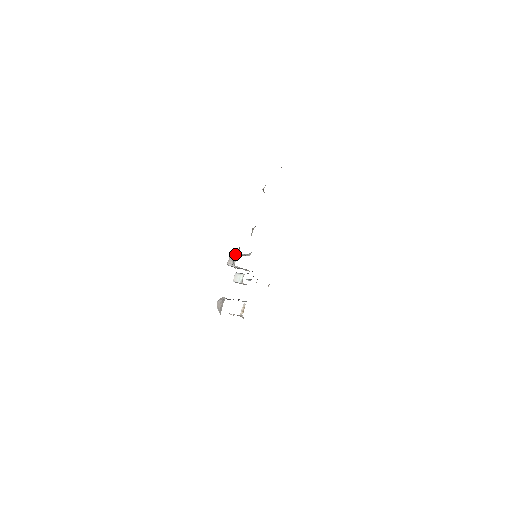
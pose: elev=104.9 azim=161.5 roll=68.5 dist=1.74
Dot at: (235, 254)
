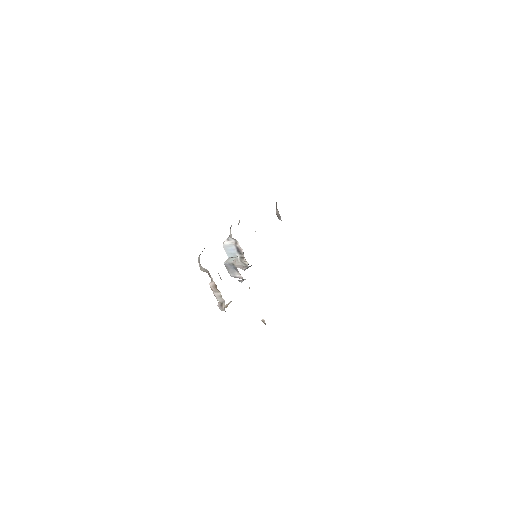
Dot at: occluded
